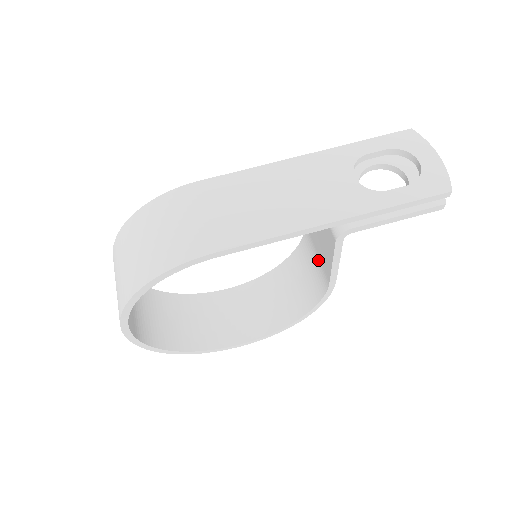
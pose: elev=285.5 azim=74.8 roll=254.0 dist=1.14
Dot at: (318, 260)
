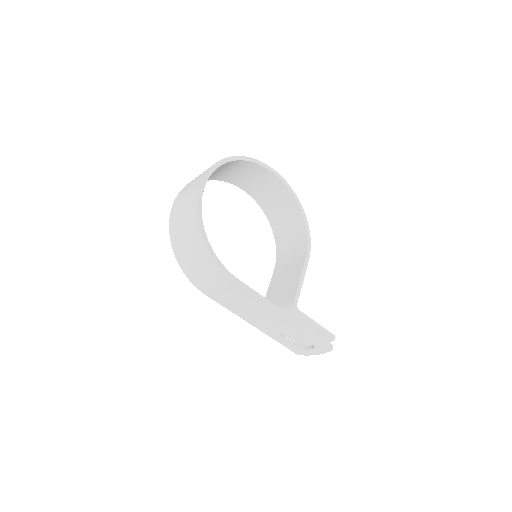
Dot at: (287, 263)
